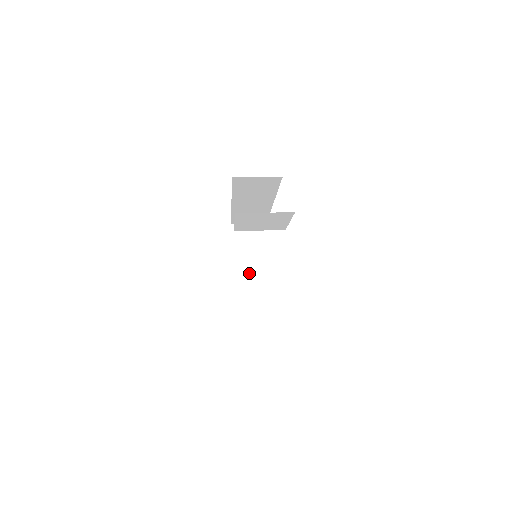
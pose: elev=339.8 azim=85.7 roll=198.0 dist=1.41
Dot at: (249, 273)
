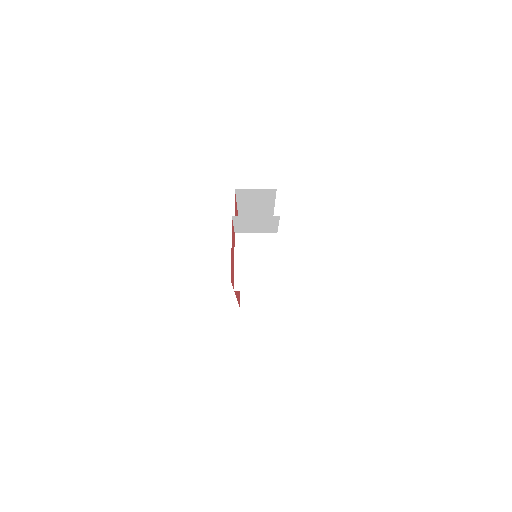
Dot at: (246, 267)
